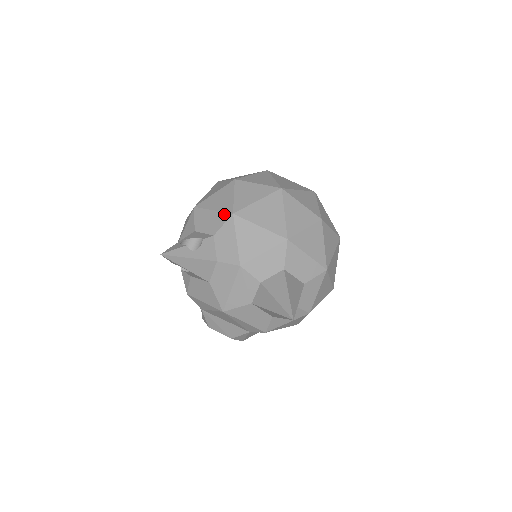
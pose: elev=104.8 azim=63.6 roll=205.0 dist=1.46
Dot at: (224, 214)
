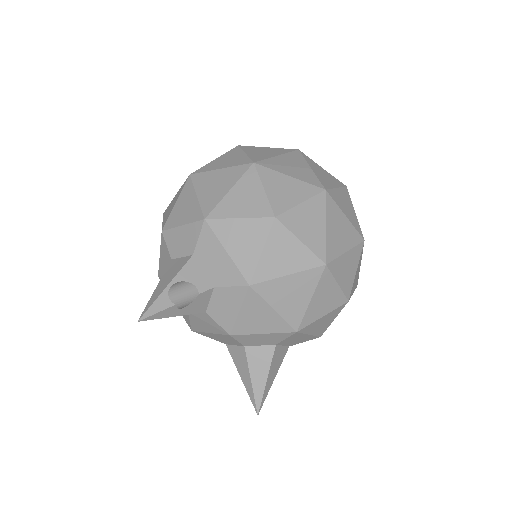
Dot at: (238, 274)
